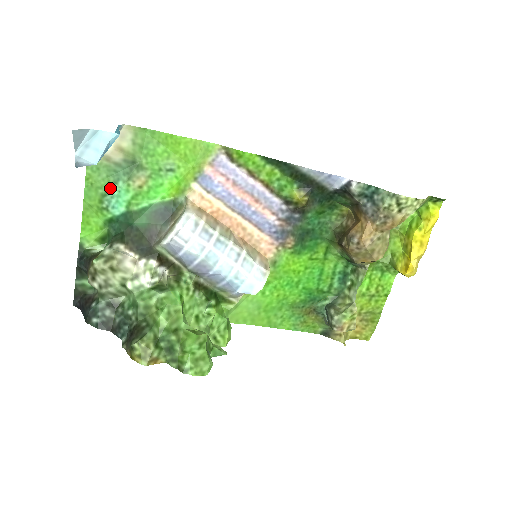
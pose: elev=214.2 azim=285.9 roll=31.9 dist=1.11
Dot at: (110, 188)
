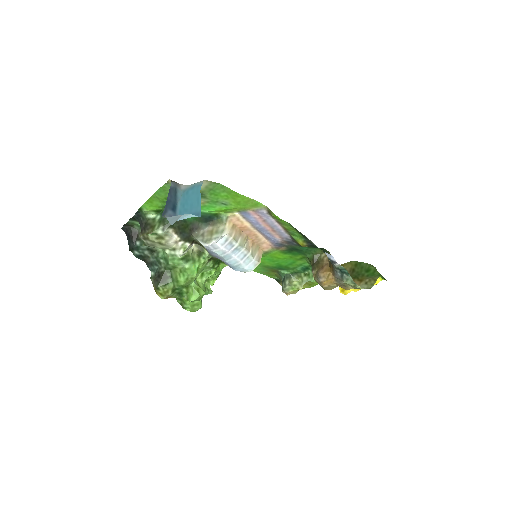
Dot at: occluded
